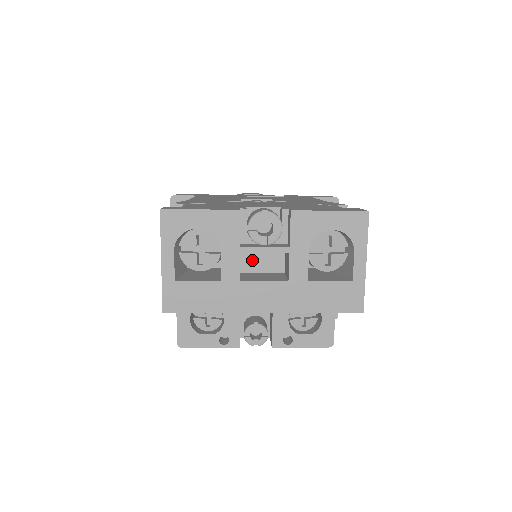
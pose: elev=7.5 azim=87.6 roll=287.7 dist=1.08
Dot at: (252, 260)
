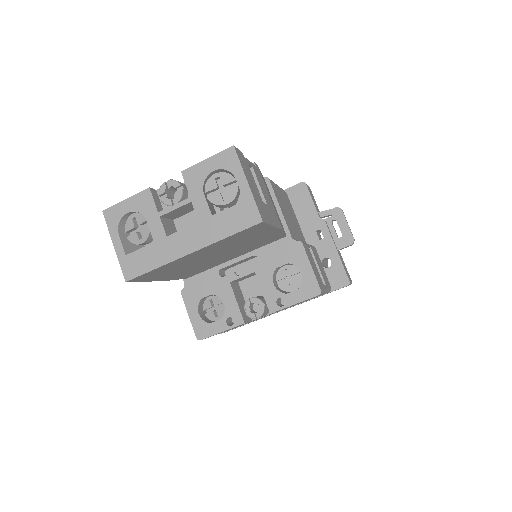
Dot at: (184, 226)
